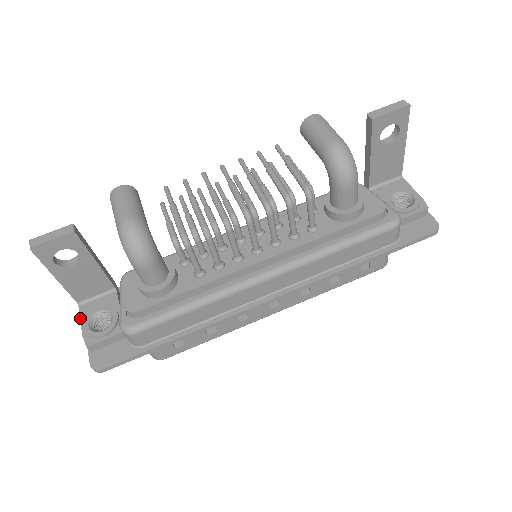
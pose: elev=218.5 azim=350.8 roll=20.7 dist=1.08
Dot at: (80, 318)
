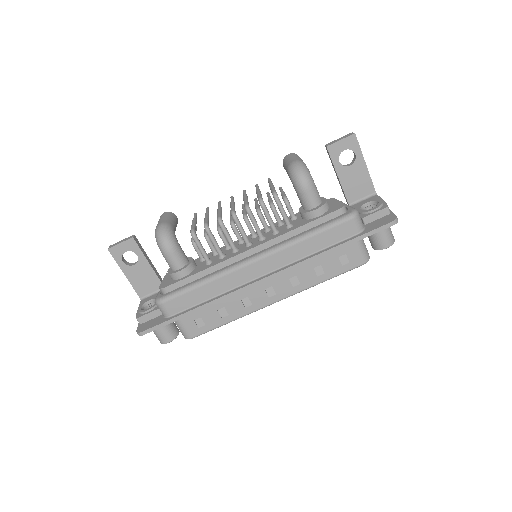
Dot at: occluded
